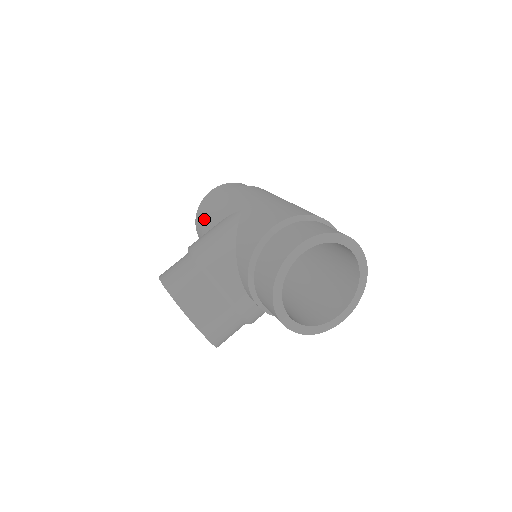
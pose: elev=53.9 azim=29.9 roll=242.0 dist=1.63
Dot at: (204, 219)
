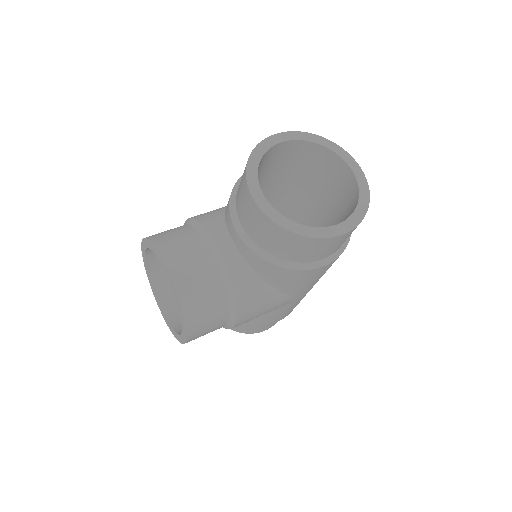
Dot at: occluded
